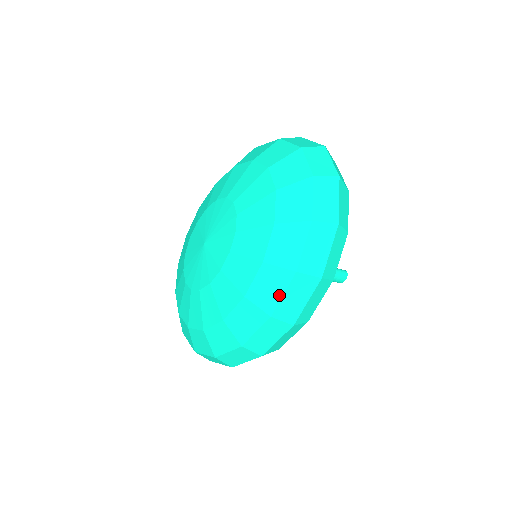
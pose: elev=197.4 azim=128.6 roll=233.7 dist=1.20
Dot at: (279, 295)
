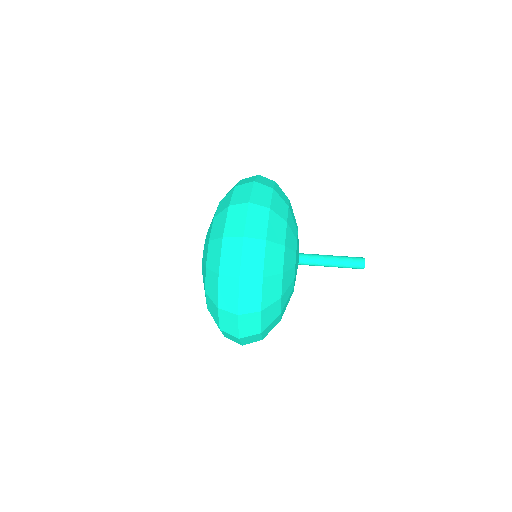
Dot at: occluded
